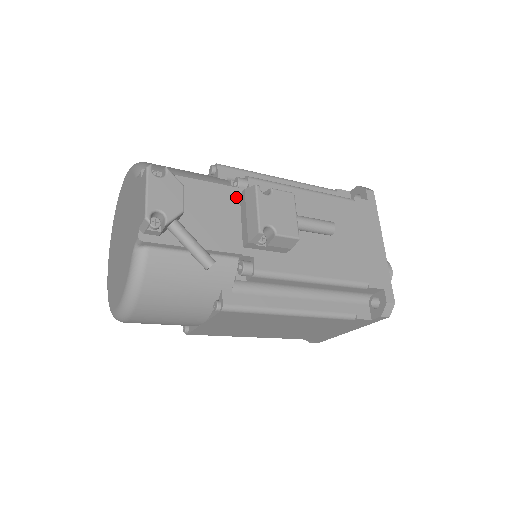
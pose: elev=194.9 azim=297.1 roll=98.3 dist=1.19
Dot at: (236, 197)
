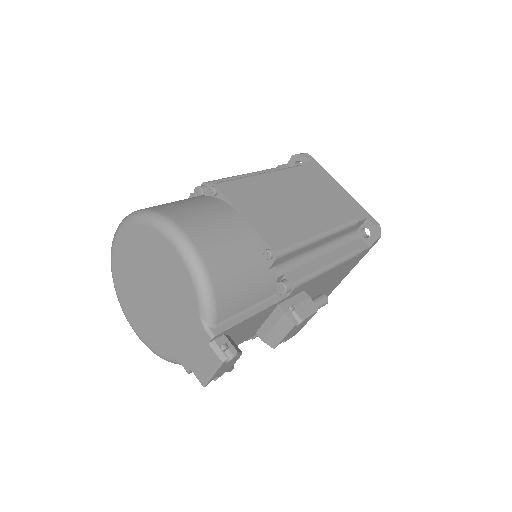
Dot at: (274, 308)
